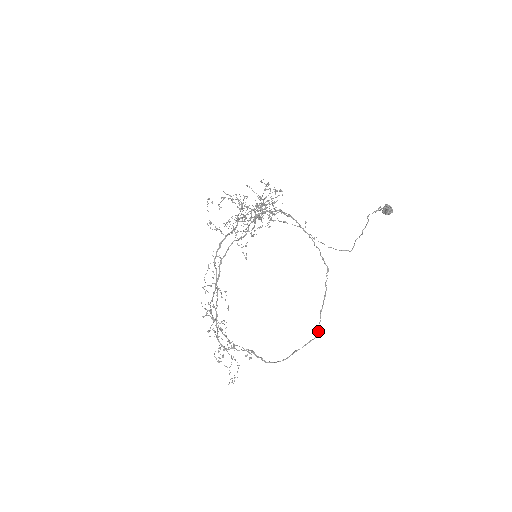
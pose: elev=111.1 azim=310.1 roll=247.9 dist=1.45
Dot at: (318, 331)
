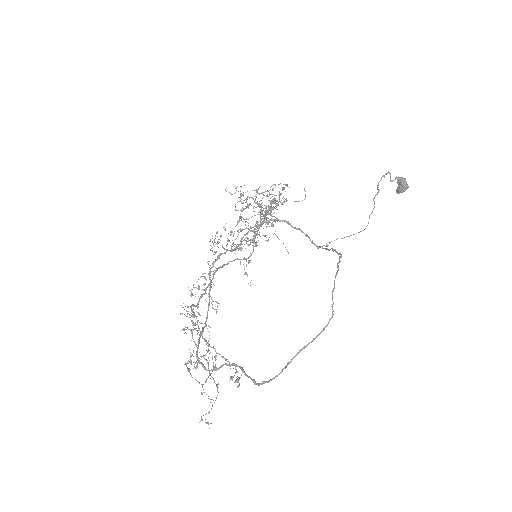
Dot at: occluded
